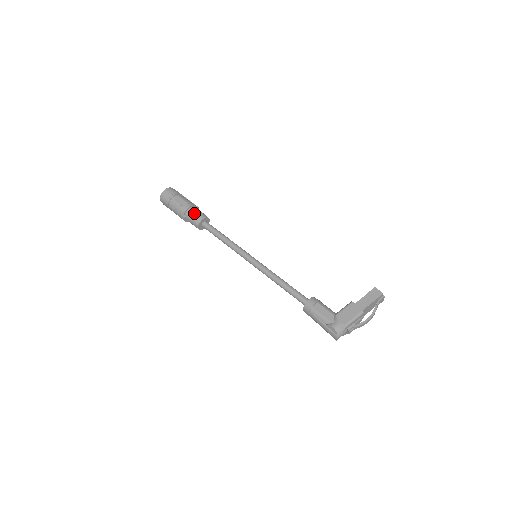
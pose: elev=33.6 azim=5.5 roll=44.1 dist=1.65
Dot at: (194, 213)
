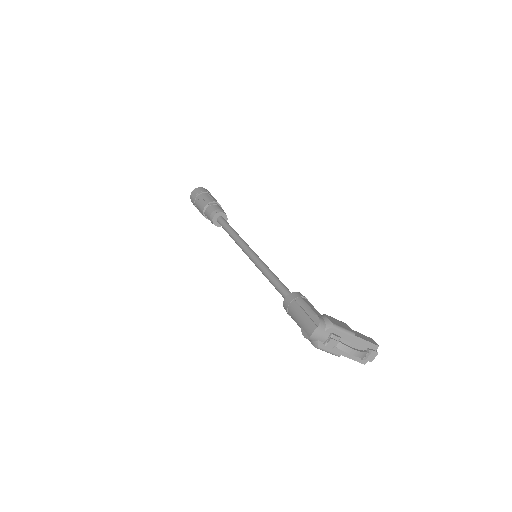
Dot at: (219, 207)
